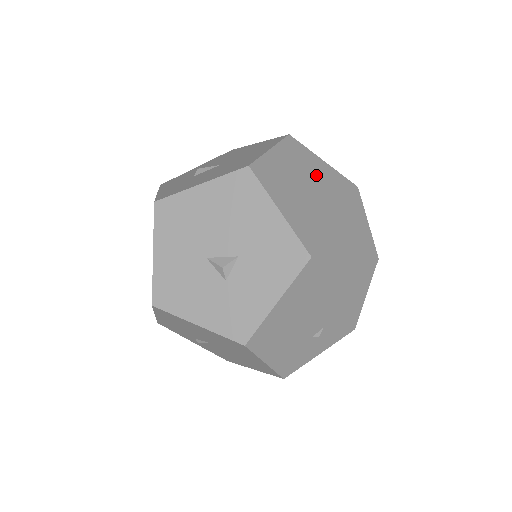
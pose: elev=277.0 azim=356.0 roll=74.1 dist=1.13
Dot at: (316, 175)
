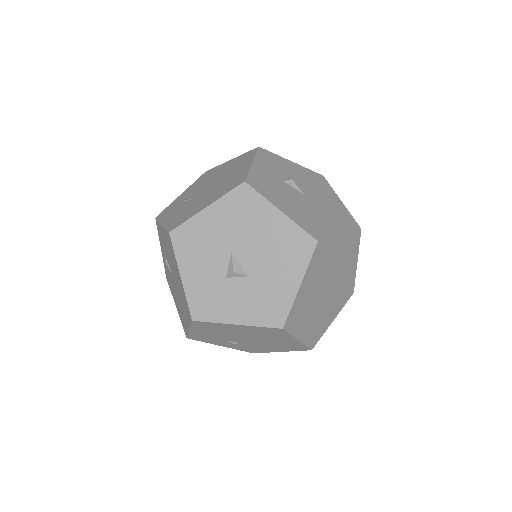
Dot at: (343, 270)
